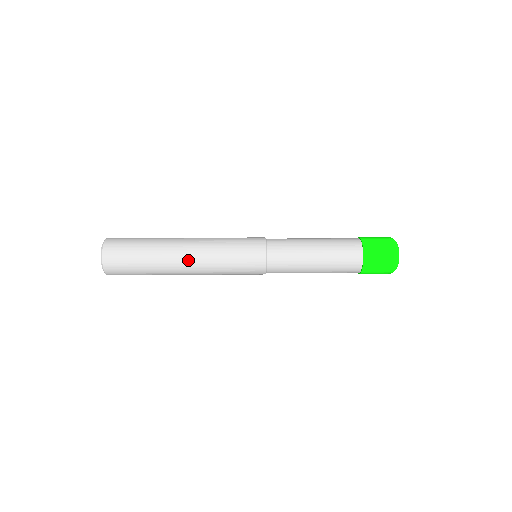
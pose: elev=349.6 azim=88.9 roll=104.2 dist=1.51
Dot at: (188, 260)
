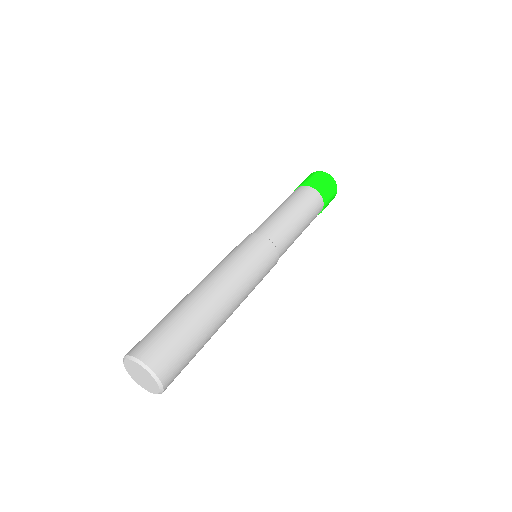
Dot at: occluded
